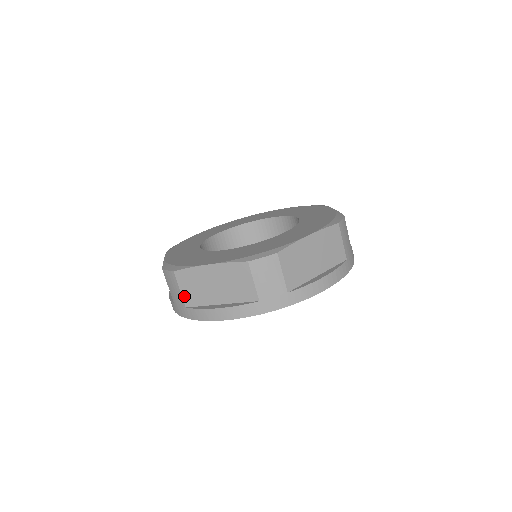
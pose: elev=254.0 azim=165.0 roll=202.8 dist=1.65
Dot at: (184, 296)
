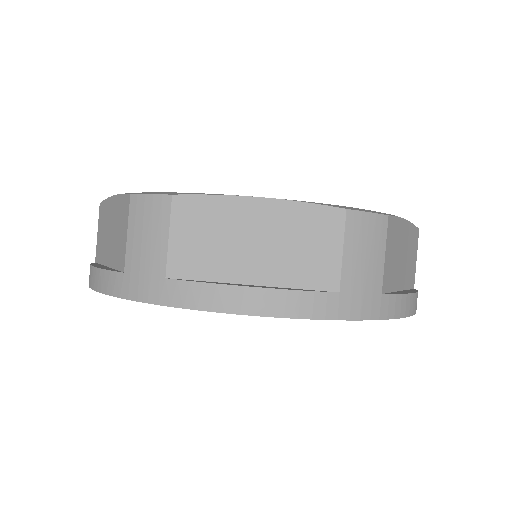
Dot at: (97, 244)
